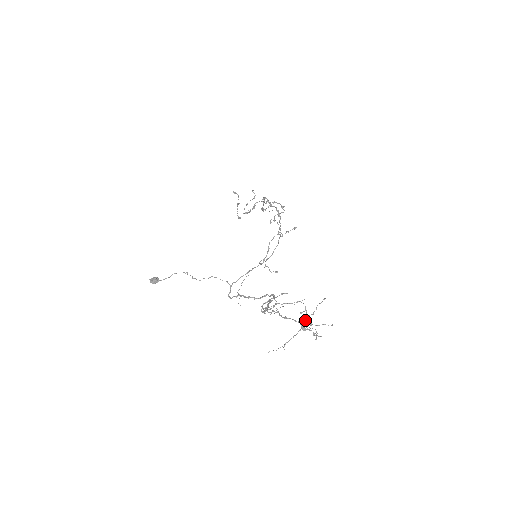
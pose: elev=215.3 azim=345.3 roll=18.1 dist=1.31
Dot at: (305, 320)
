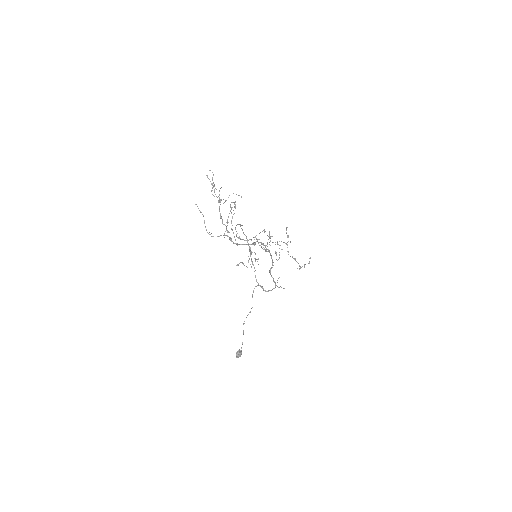
Dot at: occluded
